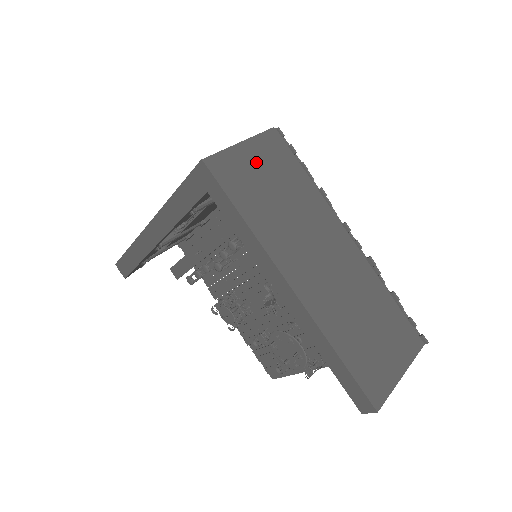
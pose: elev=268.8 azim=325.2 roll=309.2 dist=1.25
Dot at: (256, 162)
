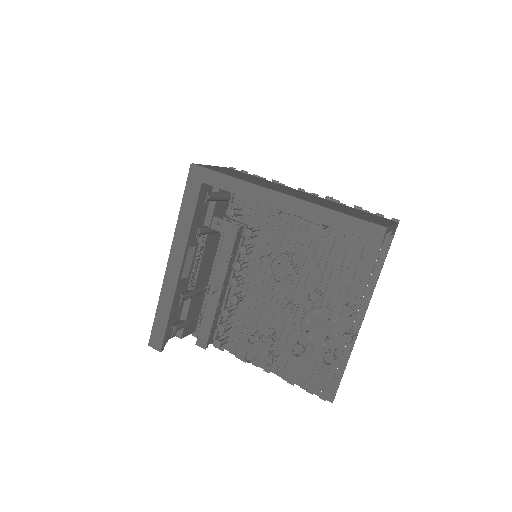
Dot at: (225, 170)
